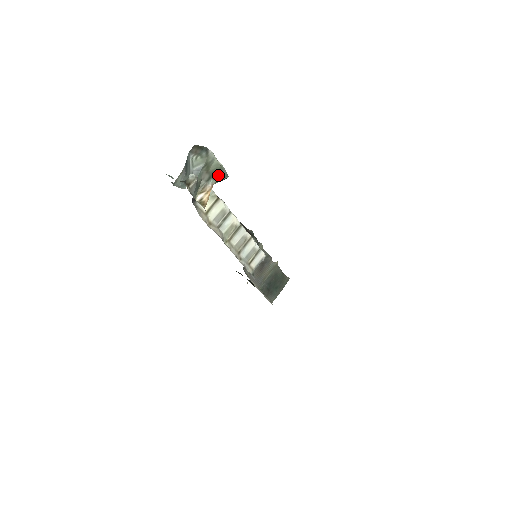
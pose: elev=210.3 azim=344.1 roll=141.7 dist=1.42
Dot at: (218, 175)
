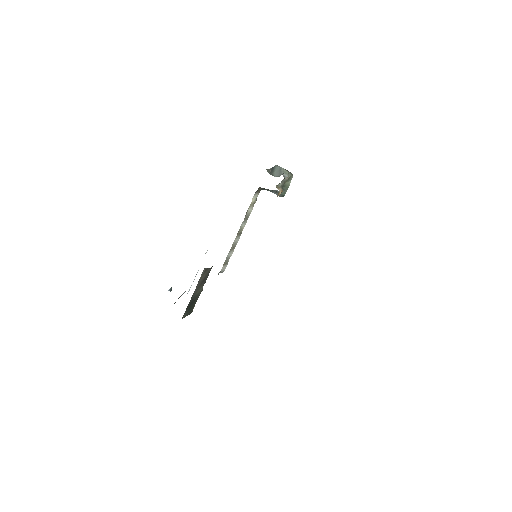
Dot at: (284, 190)
